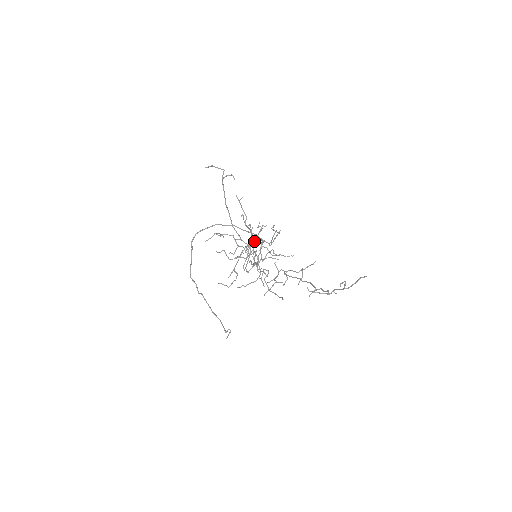
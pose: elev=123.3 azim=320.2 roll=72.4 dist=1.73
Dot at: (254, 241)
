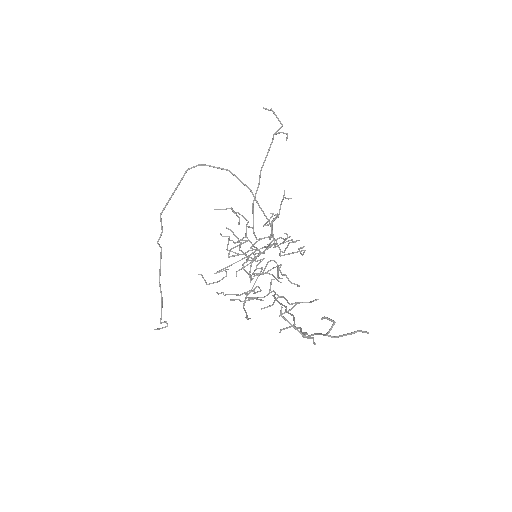
Dot at: occluded
